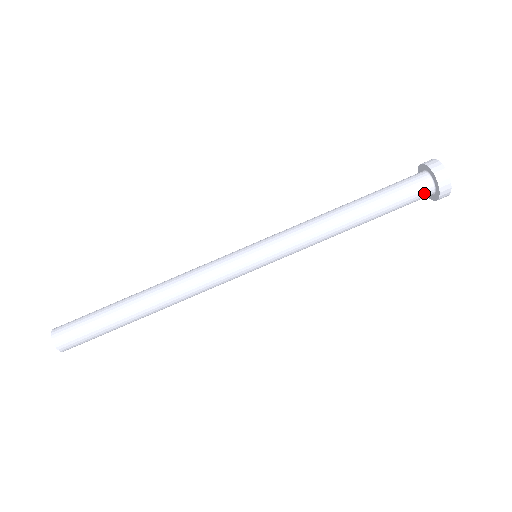
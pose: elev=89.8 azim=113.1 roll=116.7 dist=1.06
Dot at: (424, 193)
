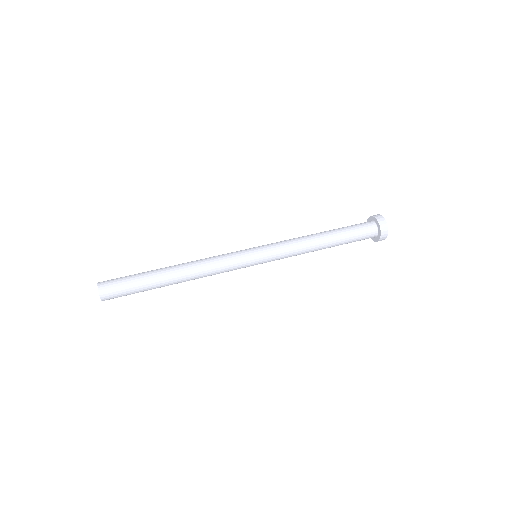
Dot at: (370, 236)
